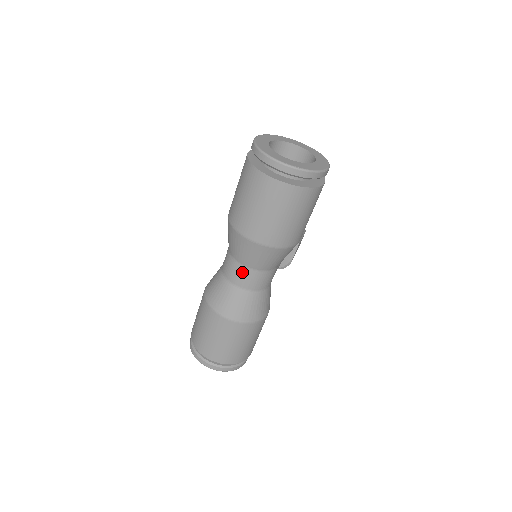
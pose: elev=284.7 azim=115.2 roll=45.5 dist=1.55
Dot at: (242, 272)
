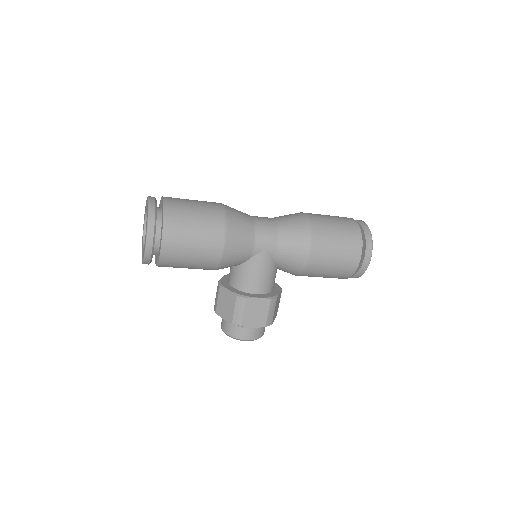
Dot at: (267, 218)
